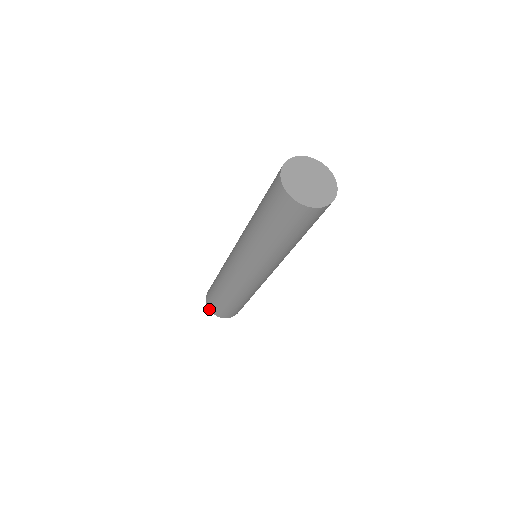
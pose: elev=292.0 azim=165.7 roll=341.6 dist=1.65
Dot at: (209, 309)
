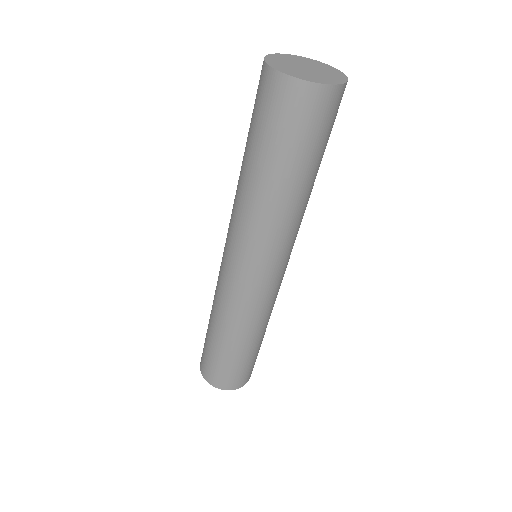
Dot at: occluded
